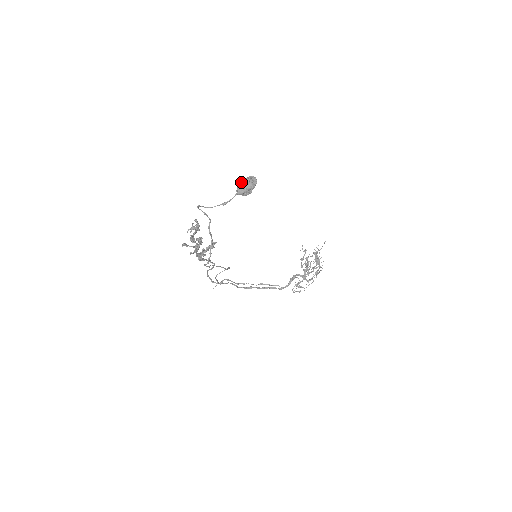
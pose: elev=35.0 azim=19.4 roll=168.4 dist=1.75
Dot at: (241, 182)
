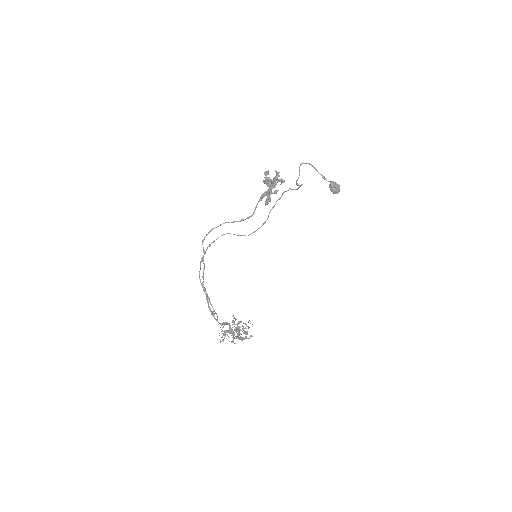
Dot at: (334, 182)
